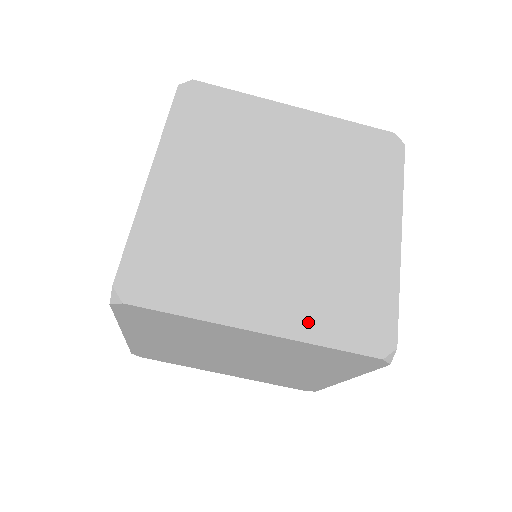
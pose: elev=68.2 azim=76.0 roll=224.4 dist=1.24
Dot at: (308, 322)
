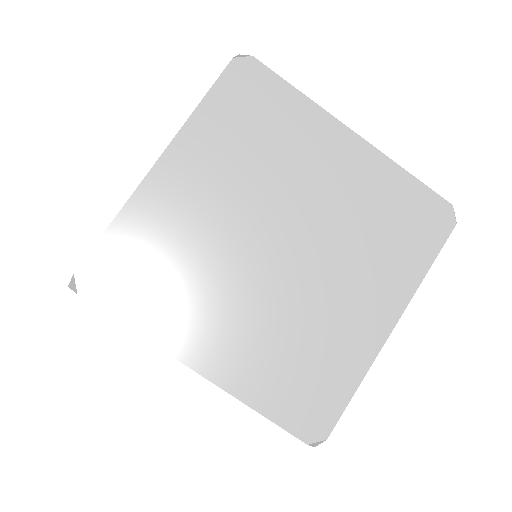
Dot at: (251, 381)
